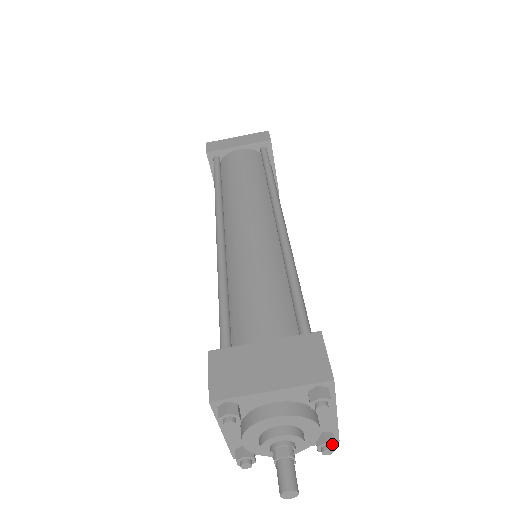
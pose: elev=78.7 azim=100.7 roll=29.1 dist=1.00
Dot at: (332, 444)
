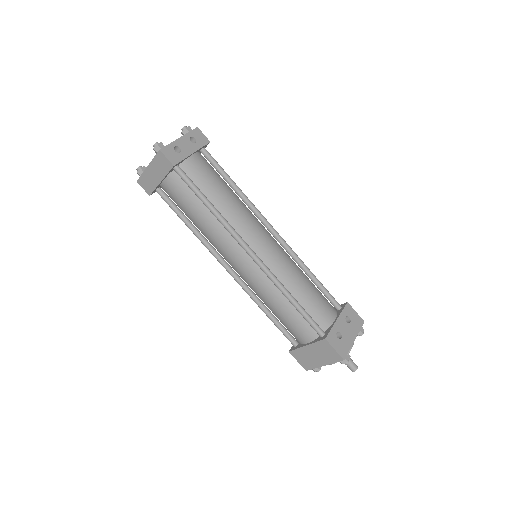
Dot at: (361, 334)
